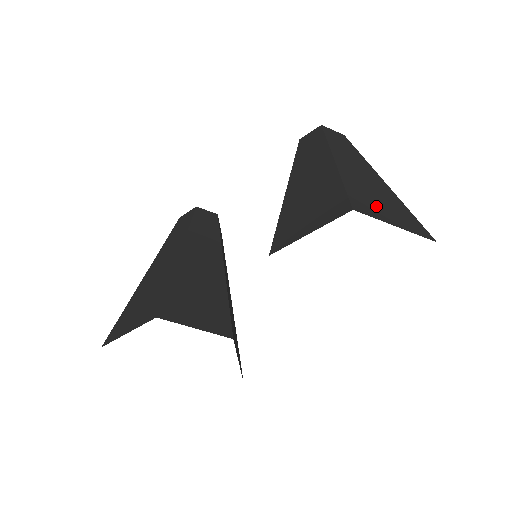
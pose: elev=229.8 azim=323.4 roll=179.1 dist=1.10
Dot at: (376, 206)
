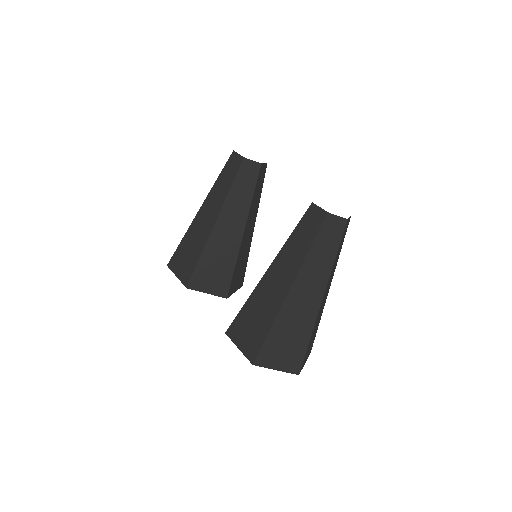
Dot at: (277, 353)
